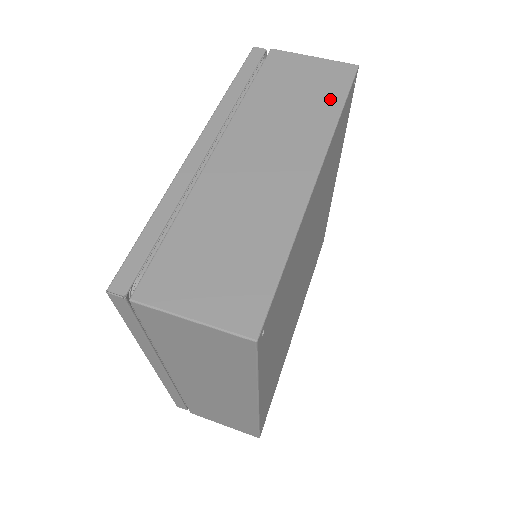
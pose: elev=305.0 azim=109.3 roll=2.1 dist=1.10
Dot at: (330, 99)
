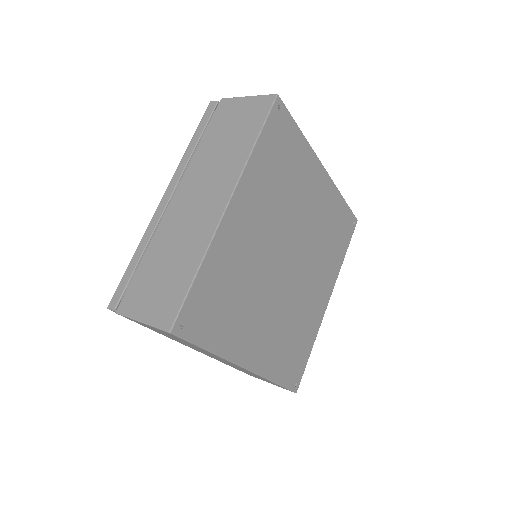
Dot at: occluded
